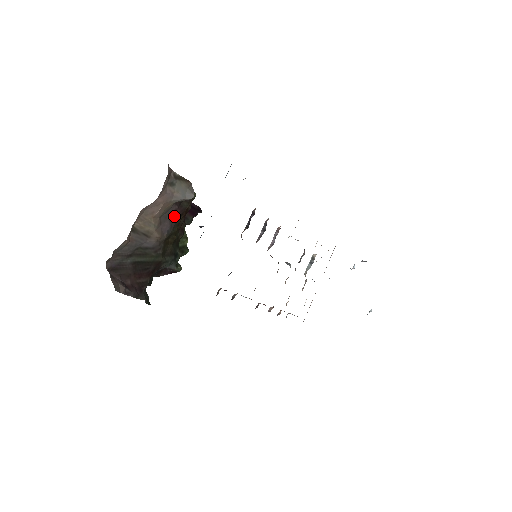
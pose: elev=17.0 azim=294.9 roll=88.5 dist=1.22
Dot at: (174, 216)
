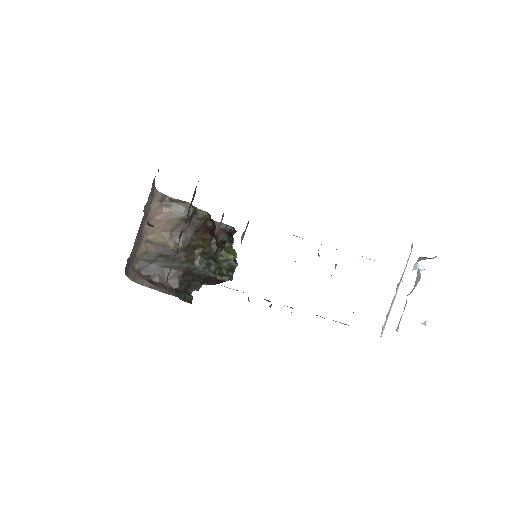
Dot at: (189, 231)
